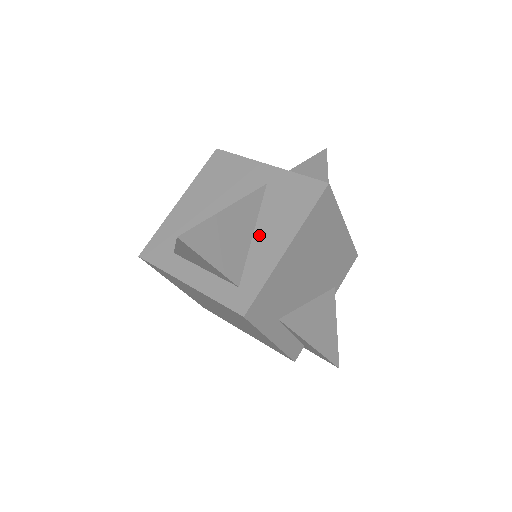
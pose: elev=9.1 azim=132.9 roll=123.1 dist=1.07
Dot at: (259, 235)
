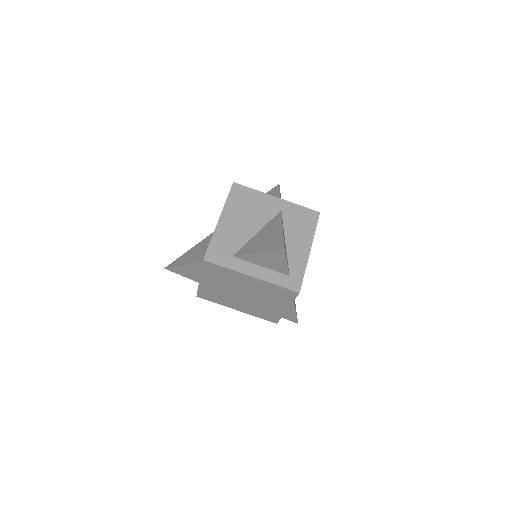
Dot at: (290, 243)
